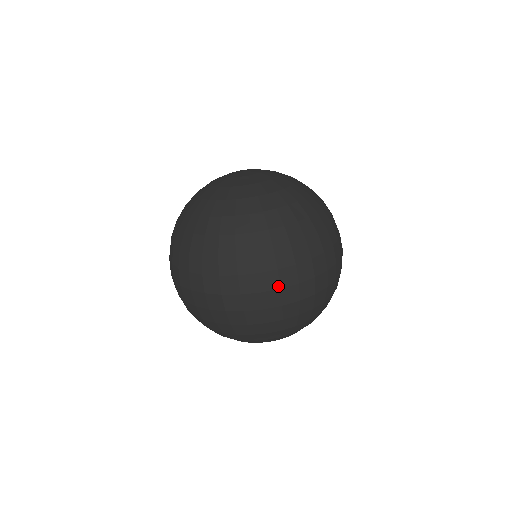
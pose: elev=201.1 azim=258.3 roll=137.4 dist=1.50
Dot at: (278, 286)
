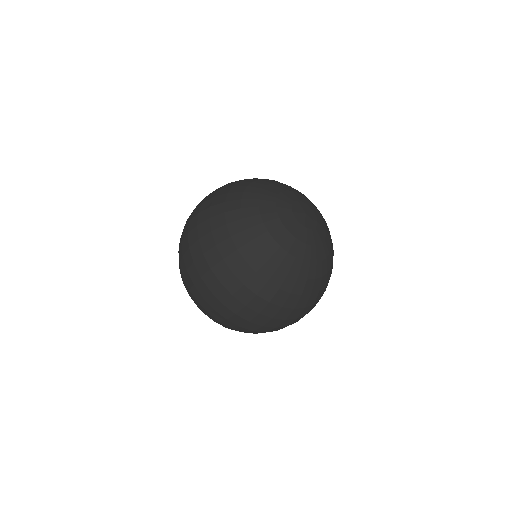
Dot at: (276, 326)
